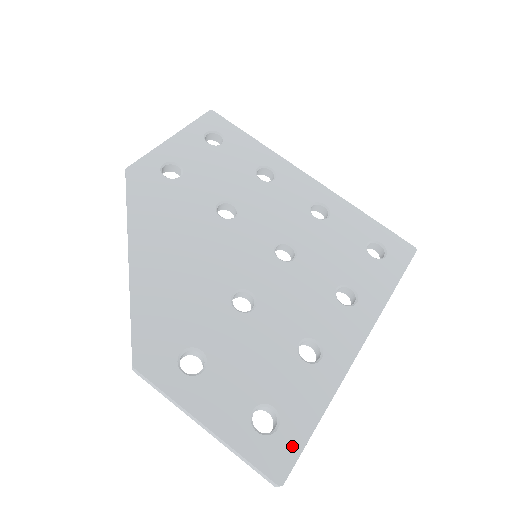
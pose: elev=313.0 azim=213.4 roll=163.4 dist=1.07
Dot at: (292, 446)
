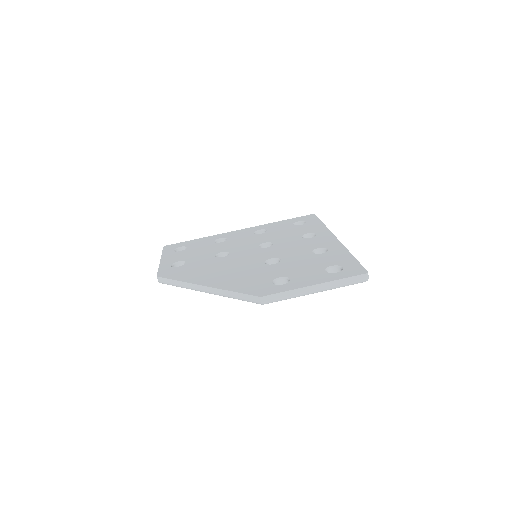
Dot at: (355, 266)
